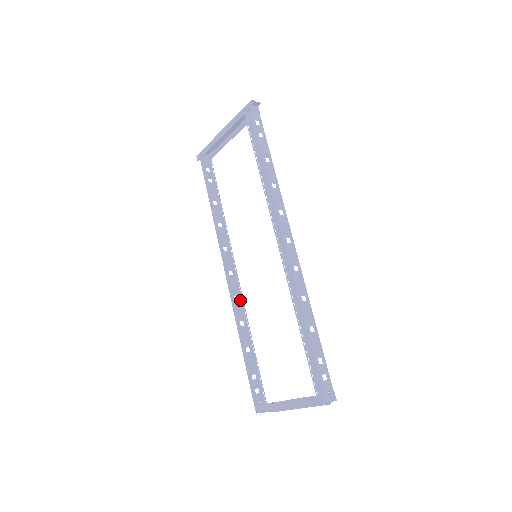
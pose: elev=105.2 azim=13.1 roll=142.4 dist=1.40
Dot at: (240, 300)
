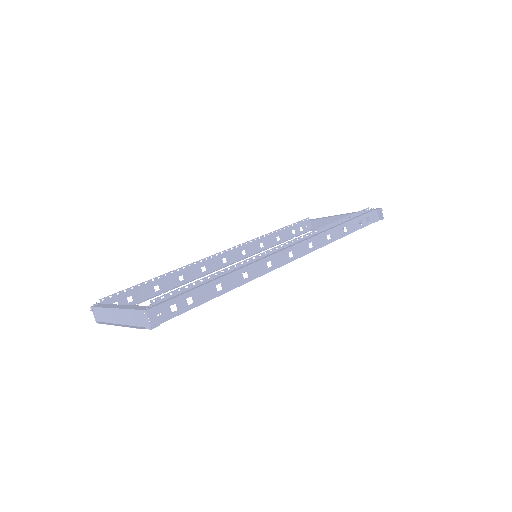
Dot at: (203, 274)
